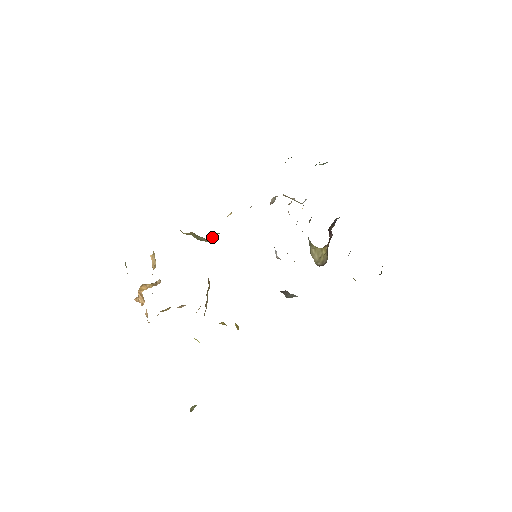
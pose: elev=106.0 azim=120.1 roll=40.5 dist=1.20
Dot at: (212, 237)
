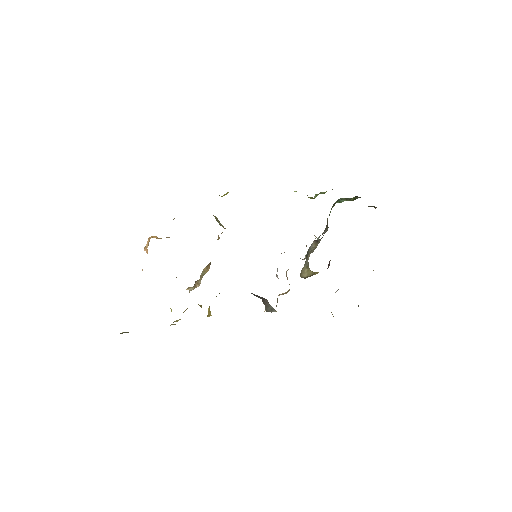
Dot at: occluded
